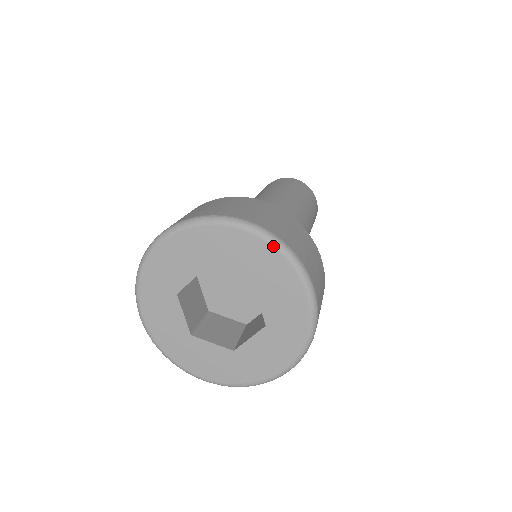
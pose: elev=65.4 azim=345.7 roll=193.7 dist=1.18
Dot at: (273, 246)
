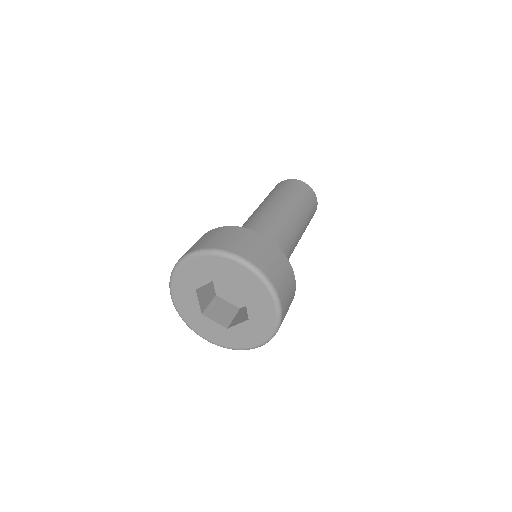
Dot at: (258, 277)
